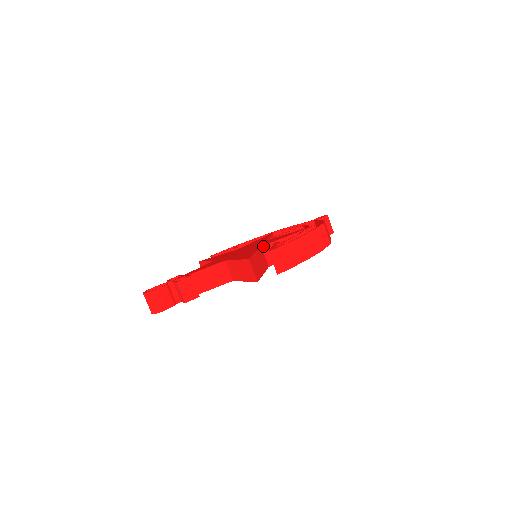
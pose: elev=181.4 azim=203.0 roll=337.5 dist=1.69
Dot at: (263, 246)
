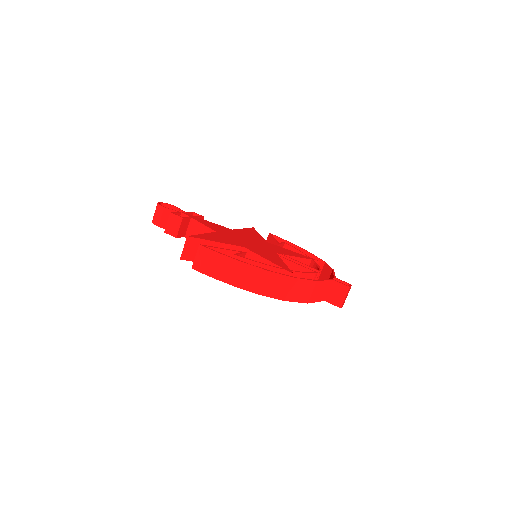
Dot at: (246, 248)
